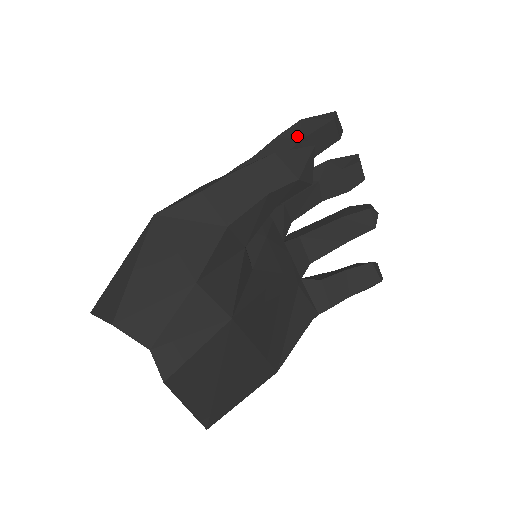
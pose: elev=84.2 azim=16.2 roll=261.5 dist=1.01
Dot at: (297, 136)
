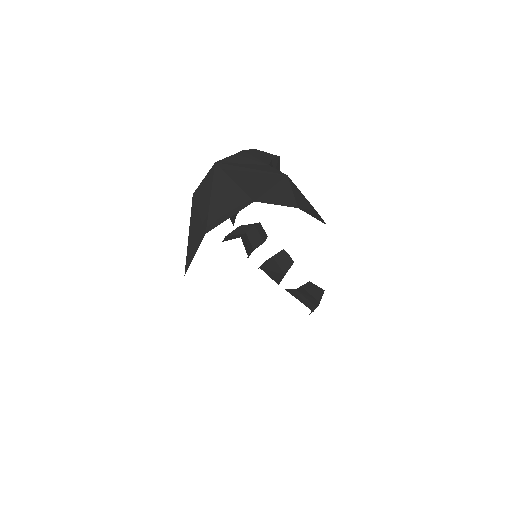
Dot at: occluded
